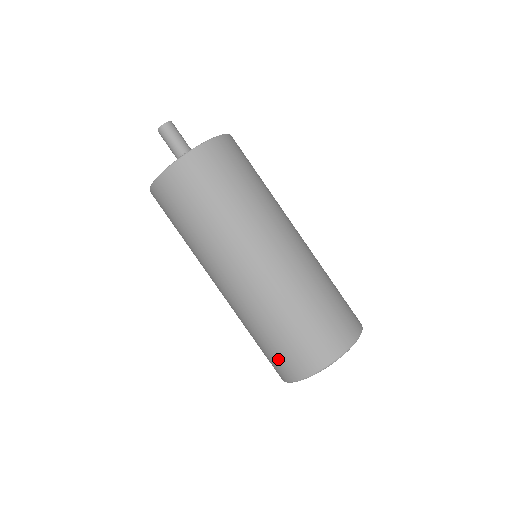
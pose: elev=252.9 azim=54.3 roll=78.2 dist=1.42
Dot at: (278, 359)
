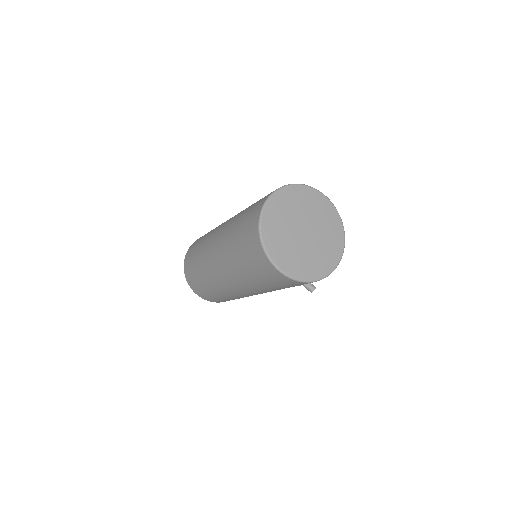
Dot at: (251, 255)
